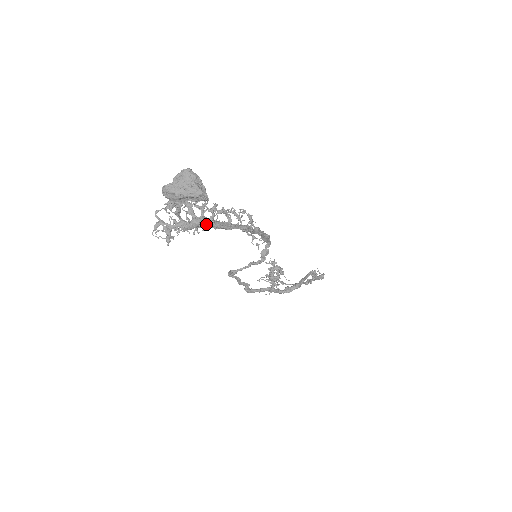
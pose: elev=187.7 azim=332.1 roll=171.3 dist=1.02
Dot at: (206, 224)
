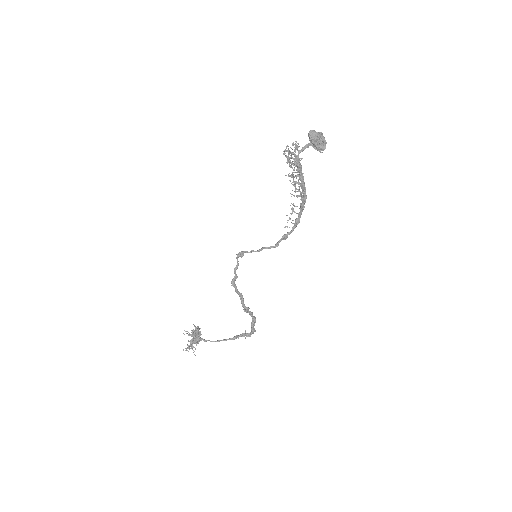
Dot at: occluded
